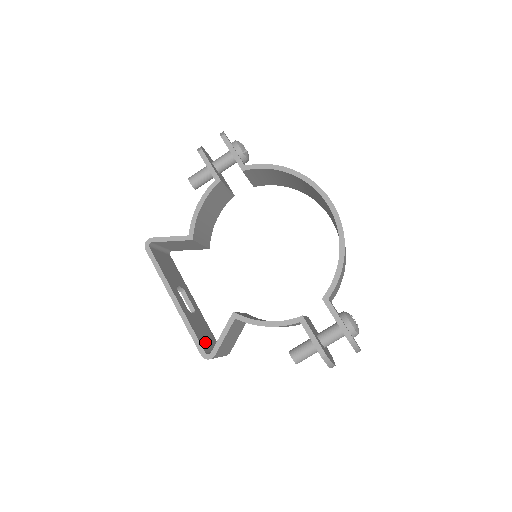
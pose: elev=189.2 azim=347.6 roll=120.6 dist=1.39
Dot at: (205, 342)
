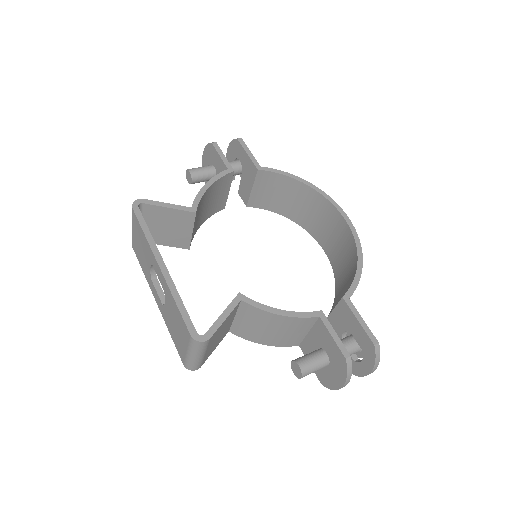
Dot at: occluded
